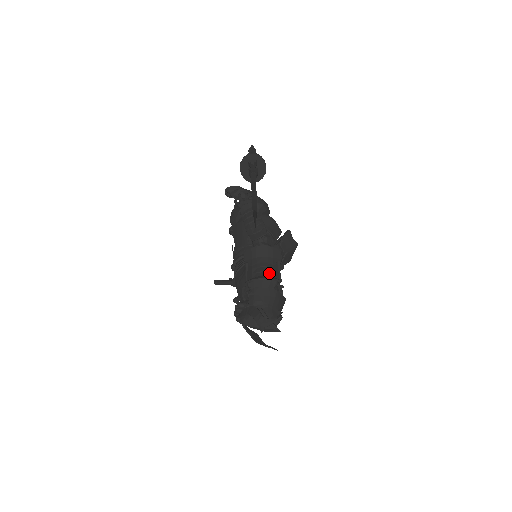
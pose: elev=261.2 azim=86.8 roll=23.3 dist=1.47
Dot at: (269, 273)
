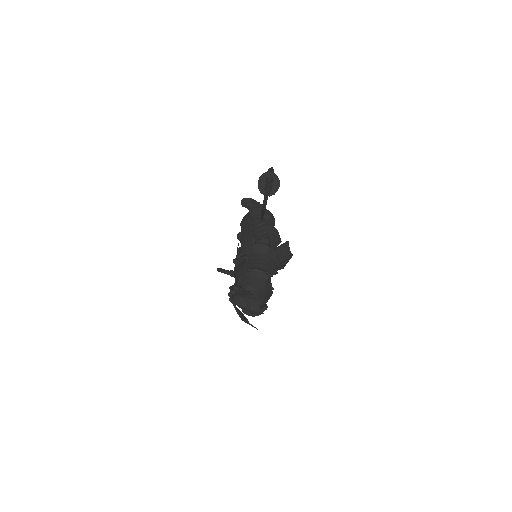
Dot at: (264, 267)
